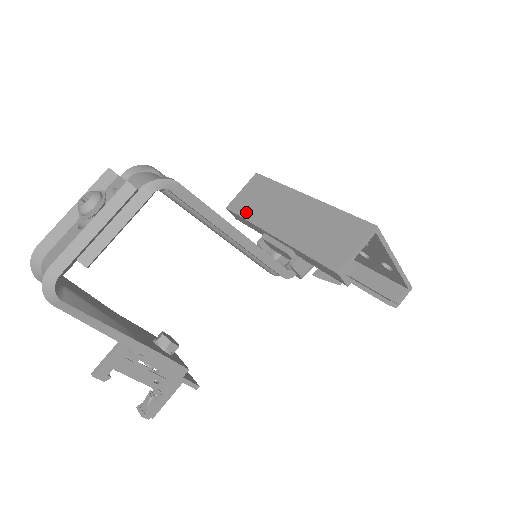
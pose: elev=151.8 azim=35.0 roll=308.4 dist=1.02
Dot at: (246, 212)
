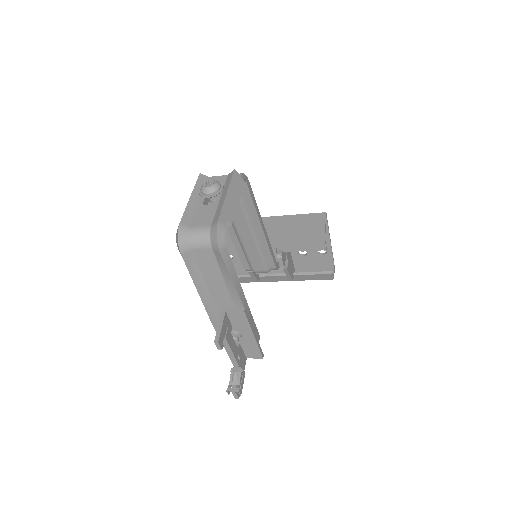
Dot at: occluded
